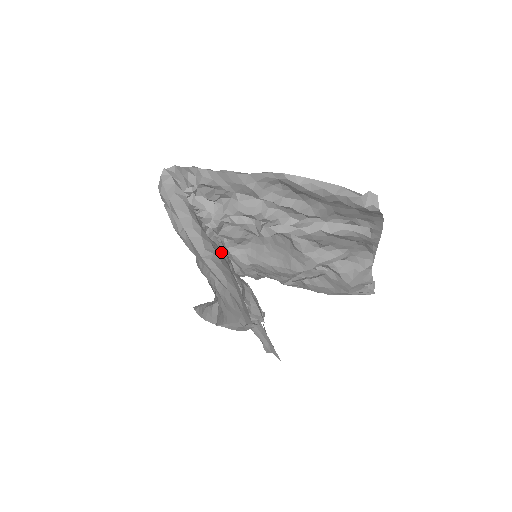
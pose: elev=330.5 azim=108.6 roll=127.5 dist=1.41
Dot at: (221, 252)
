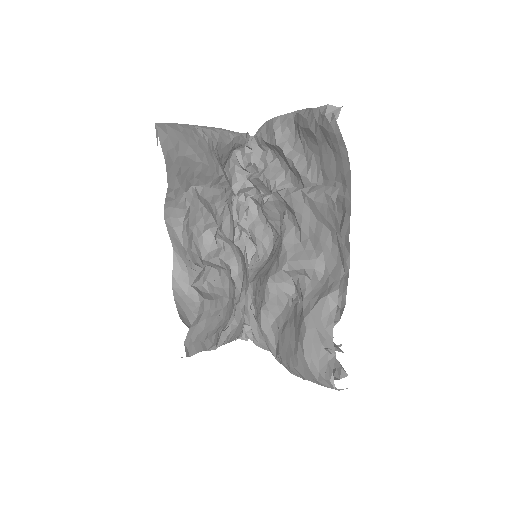
Dot at: (240, 252)
